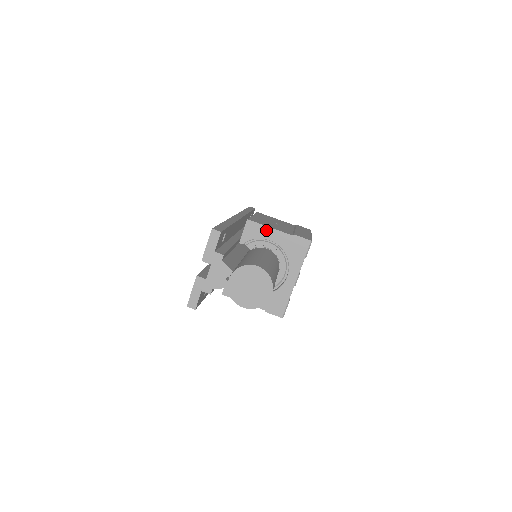
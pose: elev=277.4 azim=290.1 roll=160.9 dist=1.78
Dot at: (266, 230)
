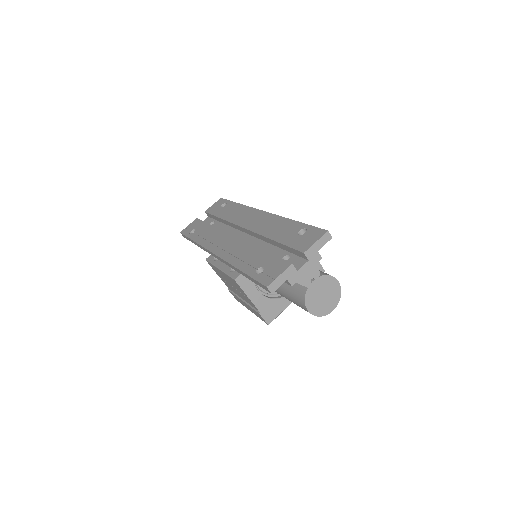
Dot at: occluded
